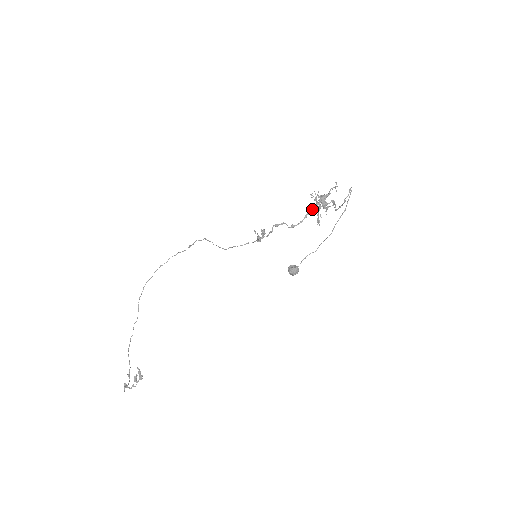
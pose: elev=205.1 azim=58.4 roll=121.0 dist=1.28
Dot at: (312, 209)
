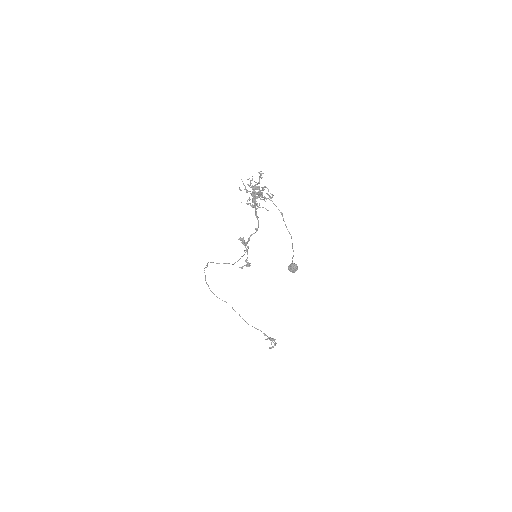
Dot at: (255, 210)
